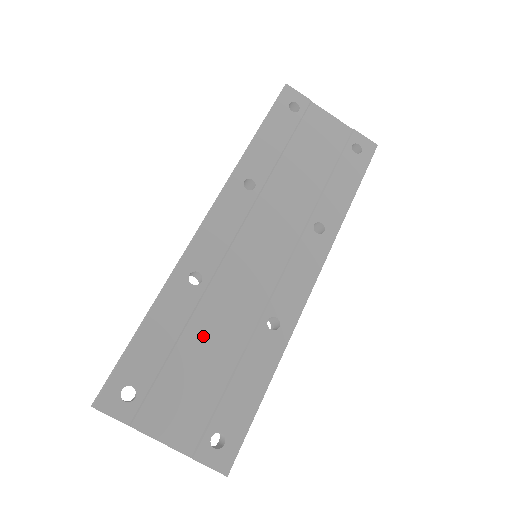
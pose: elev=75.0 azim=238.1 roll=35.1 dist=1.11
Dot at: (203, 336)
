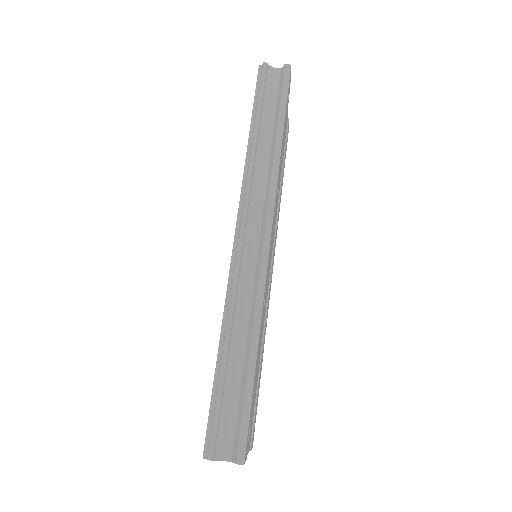
Dot at: occluded
